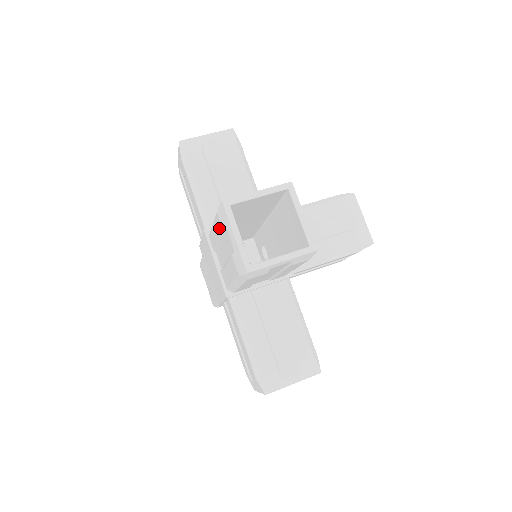
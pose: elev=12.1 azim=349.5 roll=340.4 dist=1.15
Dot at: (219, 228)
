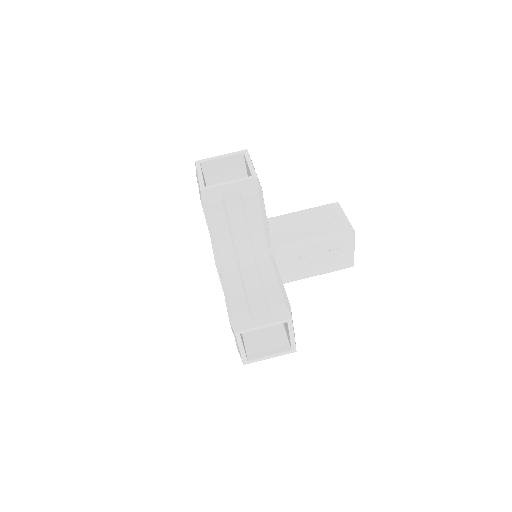
Dot at: occluded
